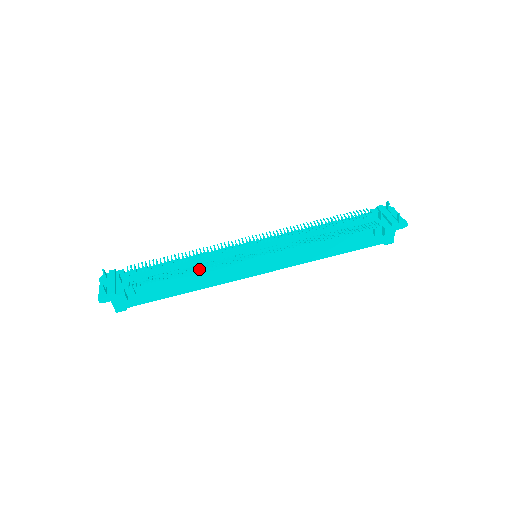
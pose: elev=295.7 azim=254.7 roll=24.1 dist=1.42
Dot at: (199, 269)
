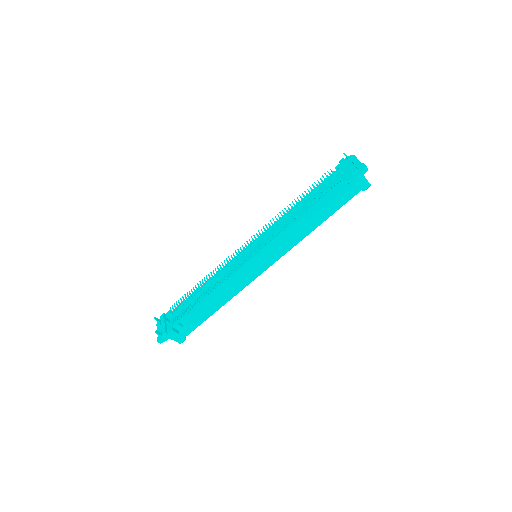
Dot at: (215, 288)
